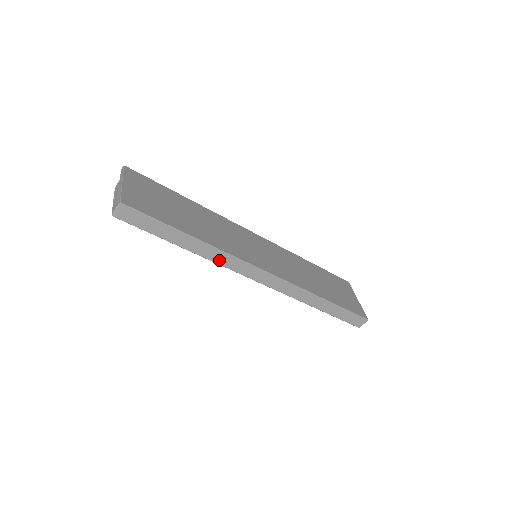
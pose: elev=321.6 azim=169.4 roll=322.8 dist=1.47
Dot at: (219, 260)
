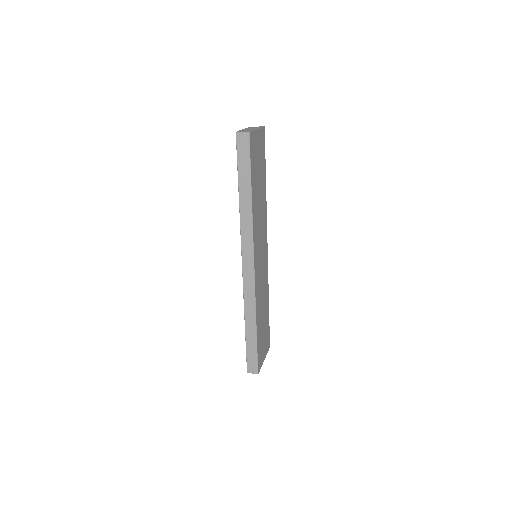
Dot at: (244, 226)
